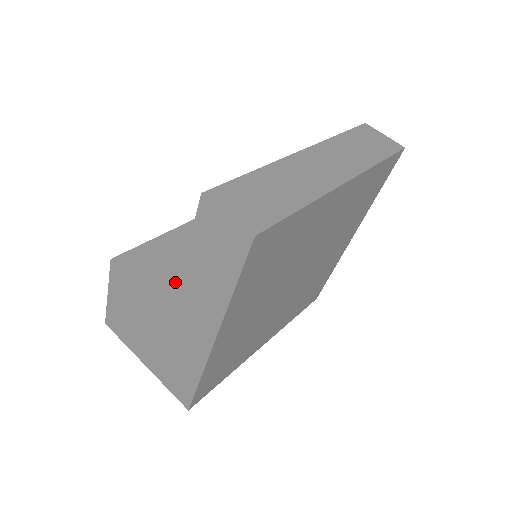
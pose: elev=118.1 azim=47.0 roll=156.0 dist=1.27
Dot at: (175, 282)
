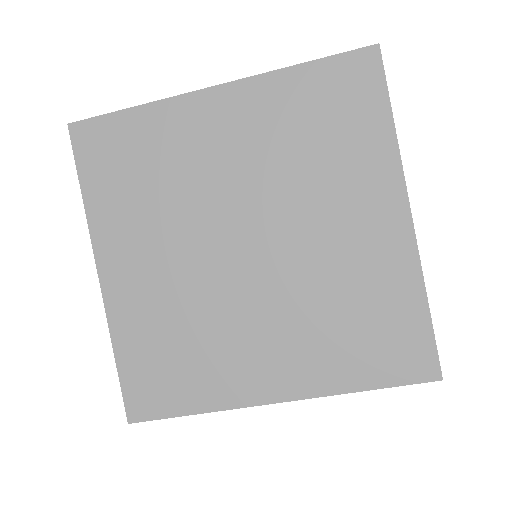
Dot at: occluded
